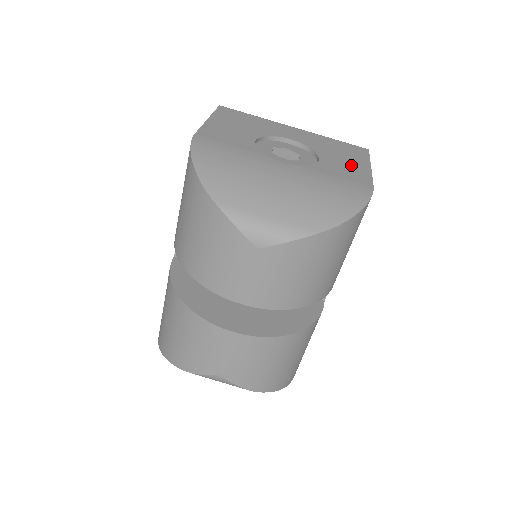
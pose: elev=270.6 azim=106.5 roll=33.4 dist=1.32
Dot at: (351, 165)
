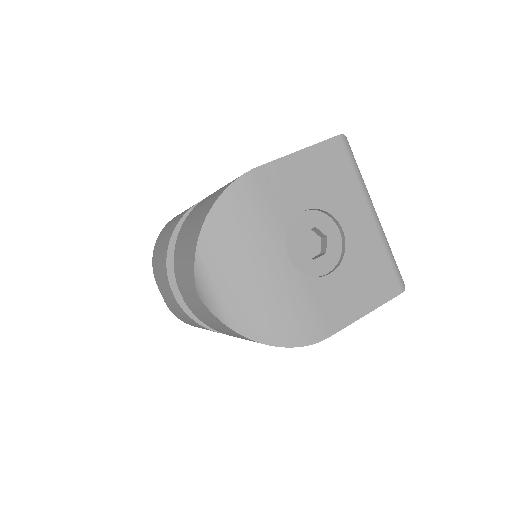
Dot at: (350, 300)
